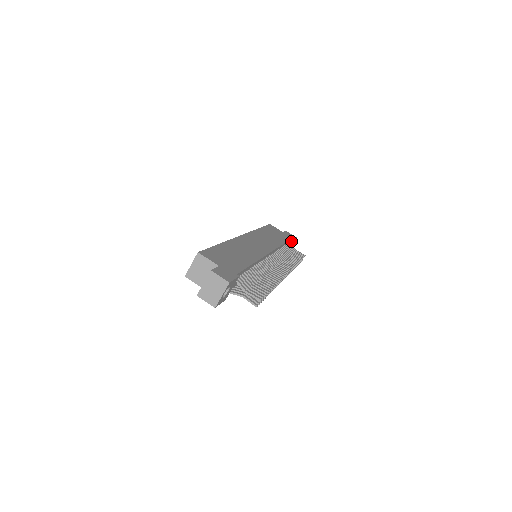
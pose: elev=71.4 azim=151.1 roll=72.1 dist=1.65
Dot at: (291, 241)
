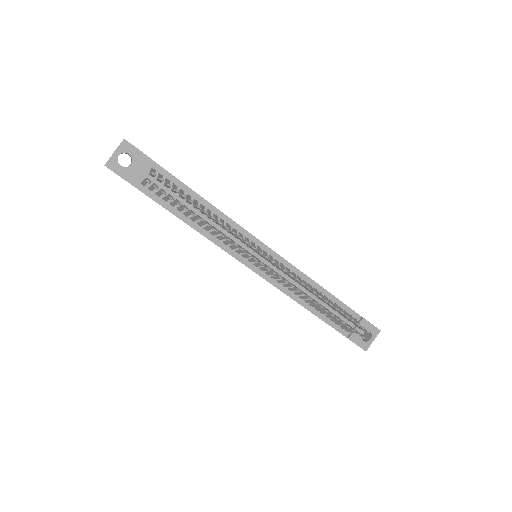
Dot at: (360, 320)
